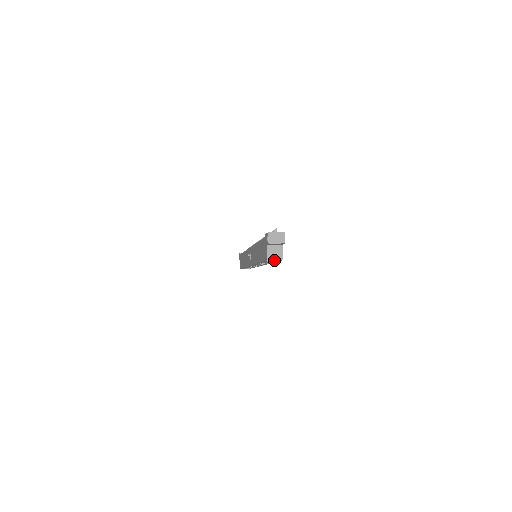
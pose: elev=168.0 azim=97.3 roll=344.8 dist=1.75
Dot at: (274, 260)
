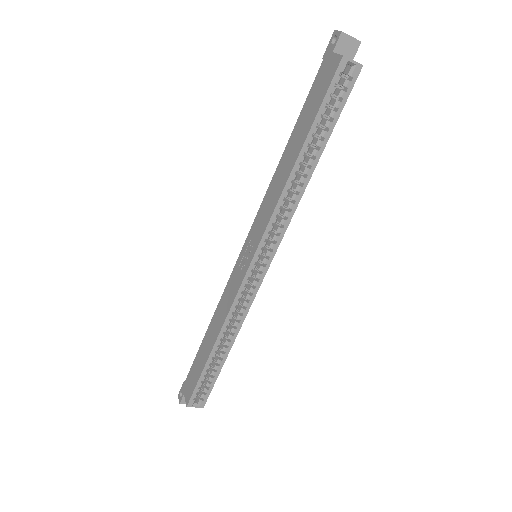
Dot at: (341, 93)
